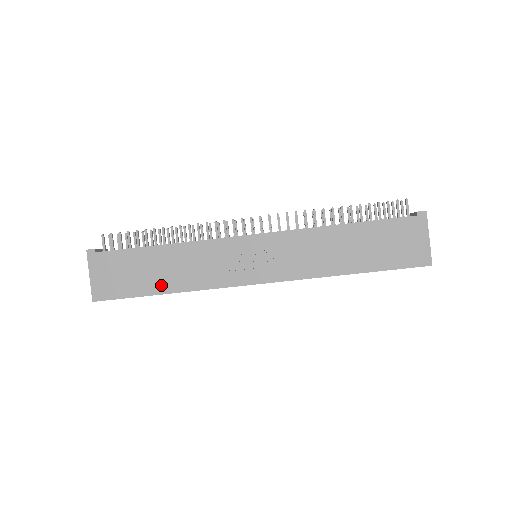
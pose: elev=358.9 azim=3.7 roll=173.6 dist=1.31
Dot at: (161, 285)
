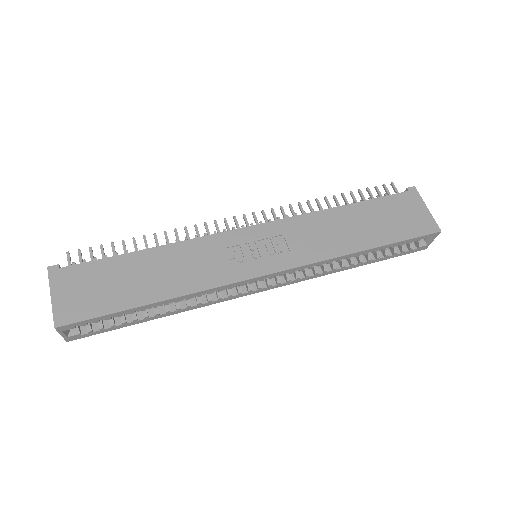
Dot at: (149, 293)
